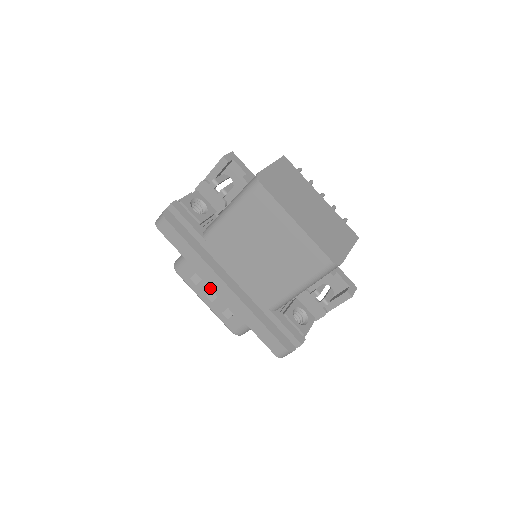
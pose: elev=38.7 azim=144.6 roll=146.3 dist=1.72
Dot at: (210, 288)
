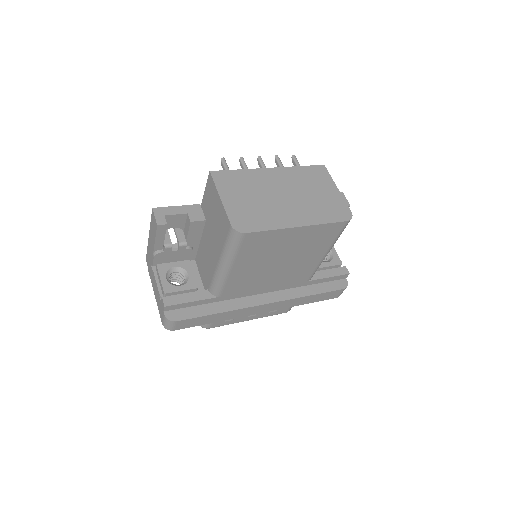
Dot at: occluded
